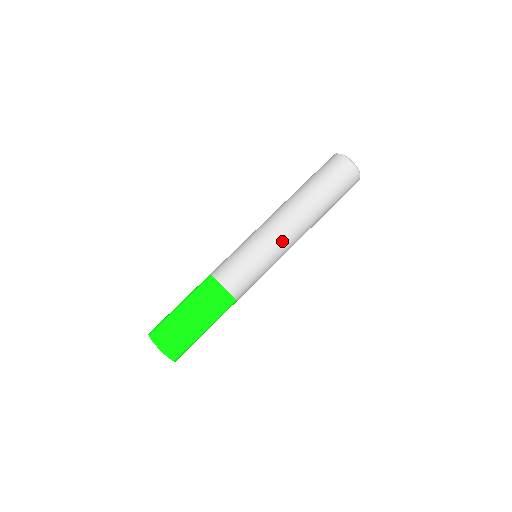
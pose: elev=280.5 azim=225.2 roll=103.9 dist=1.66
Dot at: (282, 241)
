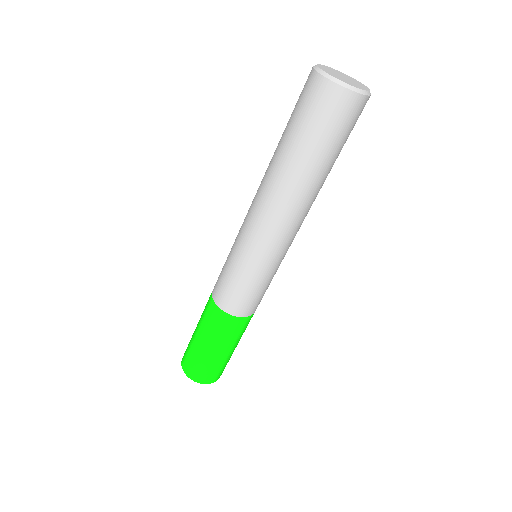
Dot at: occluded
